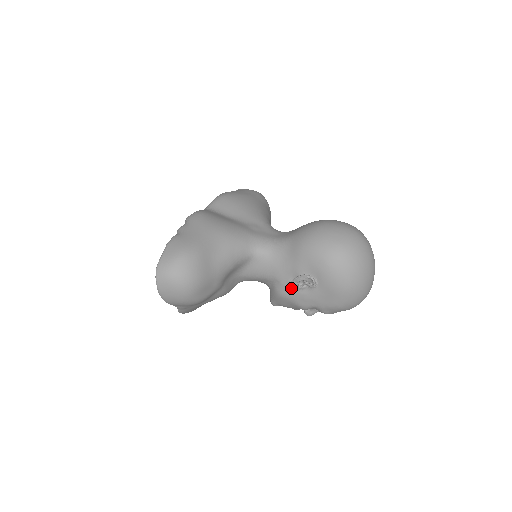
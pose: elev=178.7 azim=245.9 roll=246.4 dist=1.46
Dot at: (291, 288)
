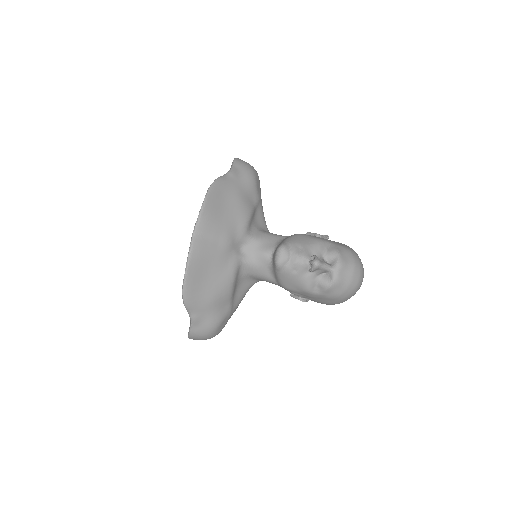
Dot at: occluded
